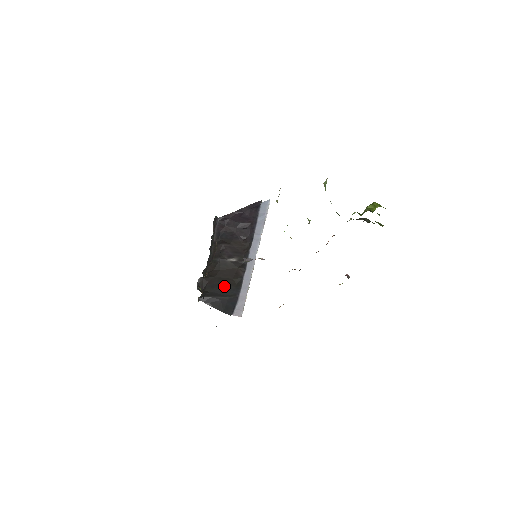
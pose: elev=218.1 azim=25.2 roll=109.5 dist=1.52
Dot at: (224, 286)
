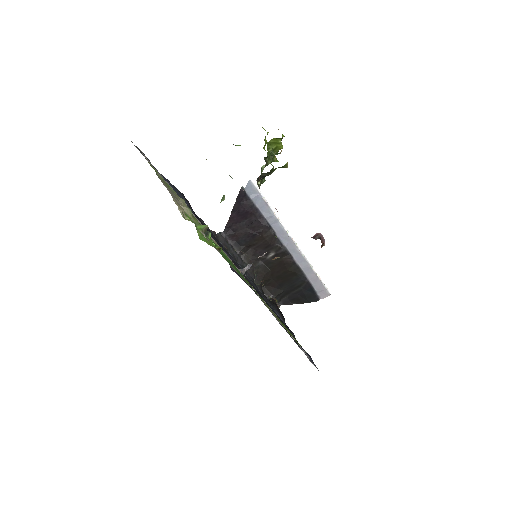
Dot at: (287, 281)
